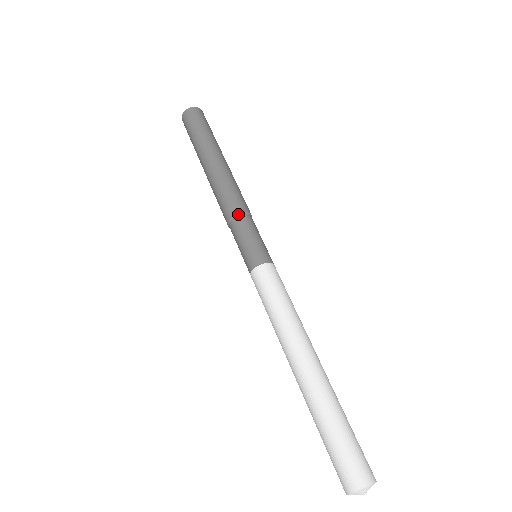
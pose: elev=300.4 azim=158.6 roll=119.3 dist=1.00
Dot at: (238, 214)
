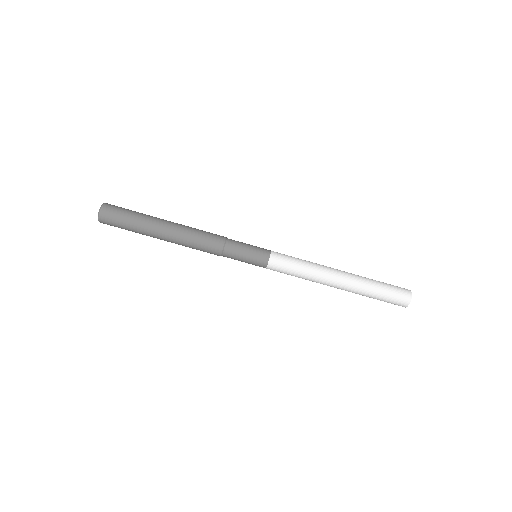
Dot at: (224, 246)
